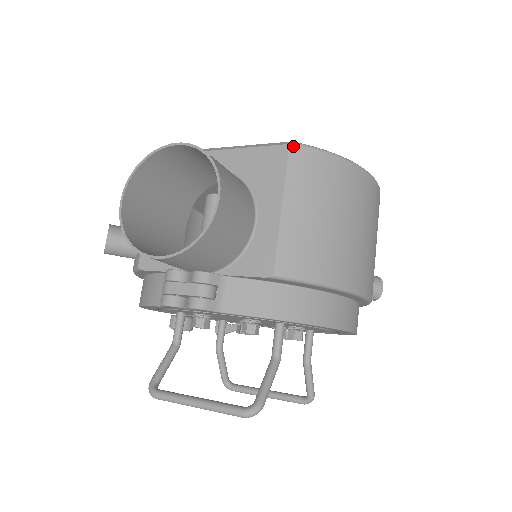
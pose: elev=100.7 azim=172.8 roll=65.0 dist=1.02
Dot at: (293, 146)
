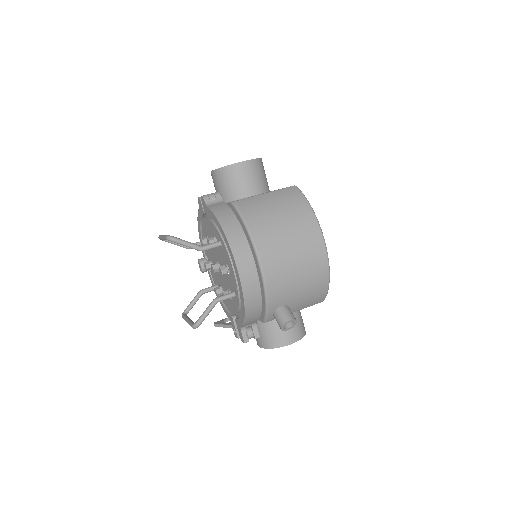
Dot at: (295, 186)
